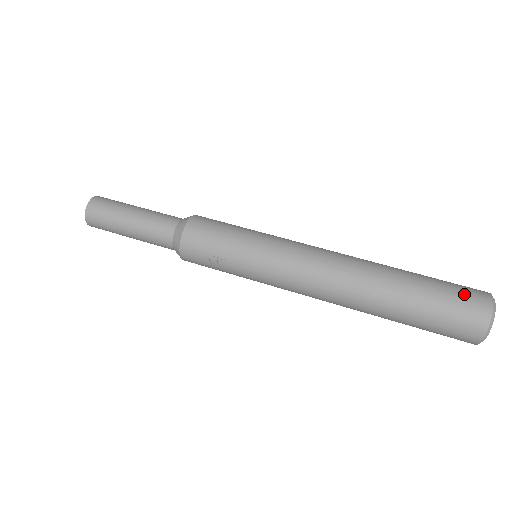
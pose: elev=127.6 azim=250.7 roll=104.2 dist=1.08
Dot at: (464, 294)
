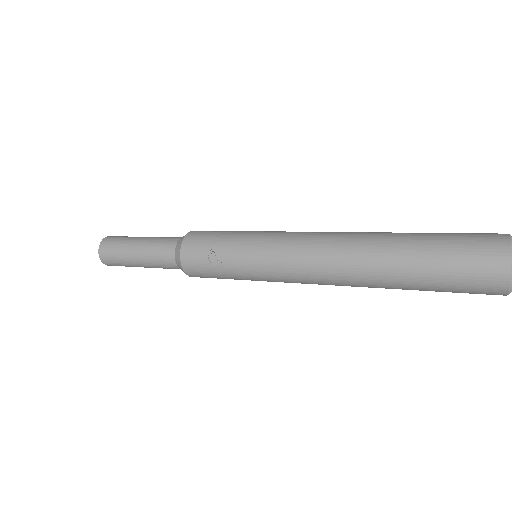
Dot at: (474, 233)
